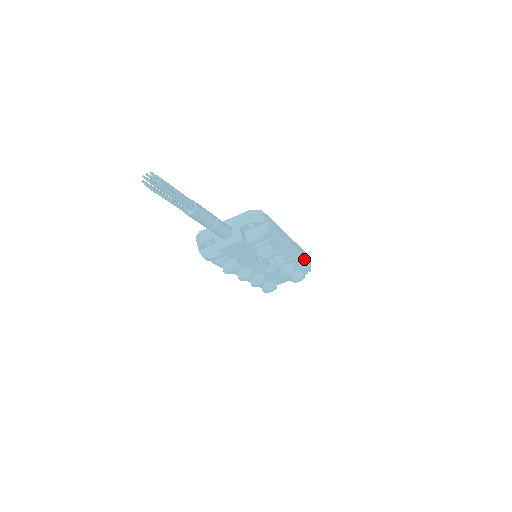
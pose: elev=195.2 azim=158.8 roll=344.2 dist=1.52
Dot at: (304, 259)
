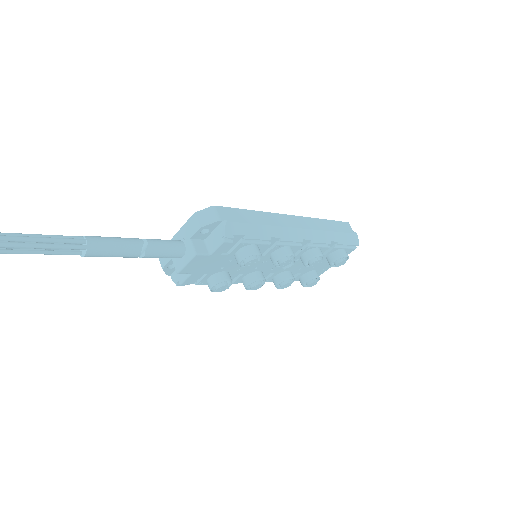
Dot at: (337, 235)
